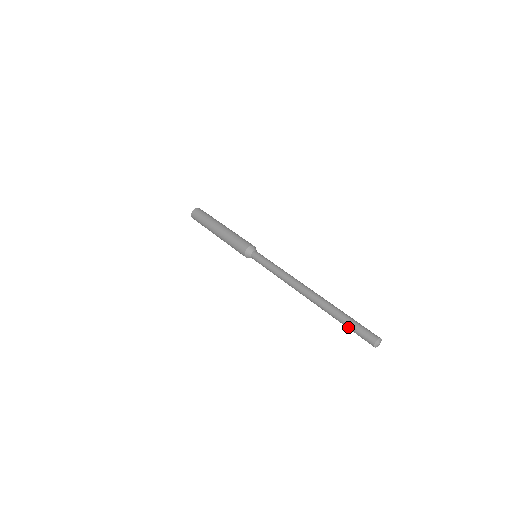
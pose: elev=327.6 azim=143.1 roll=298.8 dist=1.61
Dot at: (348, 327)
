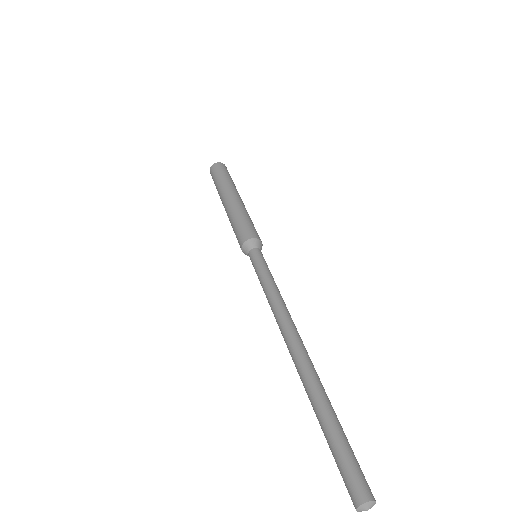
Dot at: occluded
